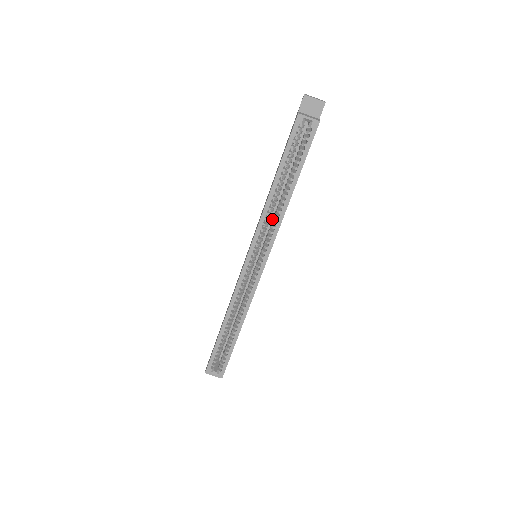
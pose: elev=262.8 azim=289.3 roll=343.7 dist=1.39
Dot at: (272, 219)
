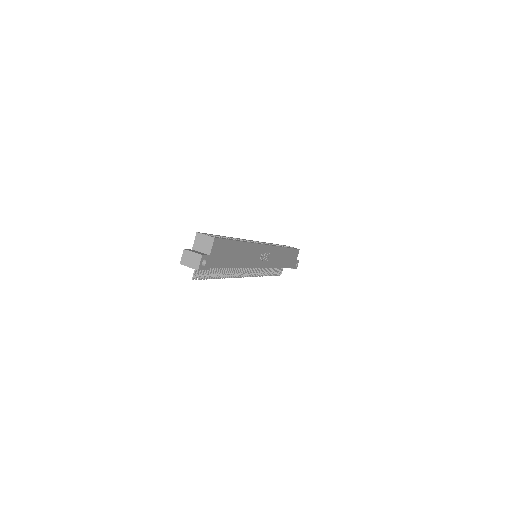
Dot at: occluded
